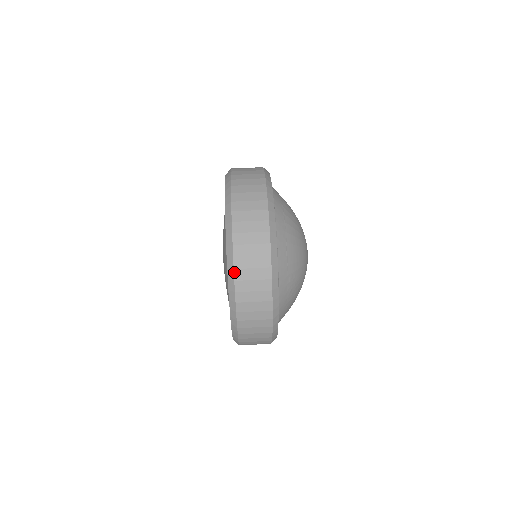
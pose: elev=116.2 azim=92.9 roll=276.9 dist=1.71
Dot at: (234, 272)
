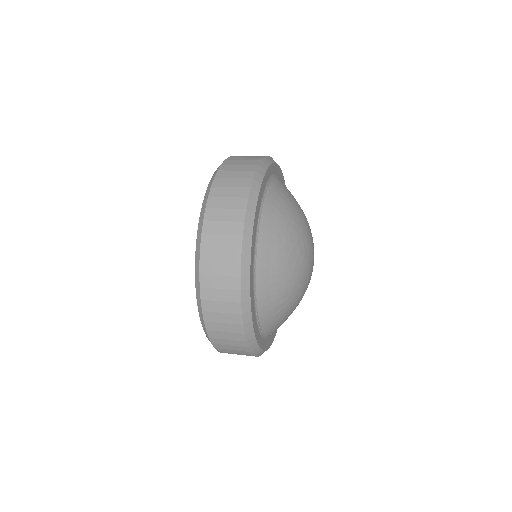
Dot at: (231, 156)
